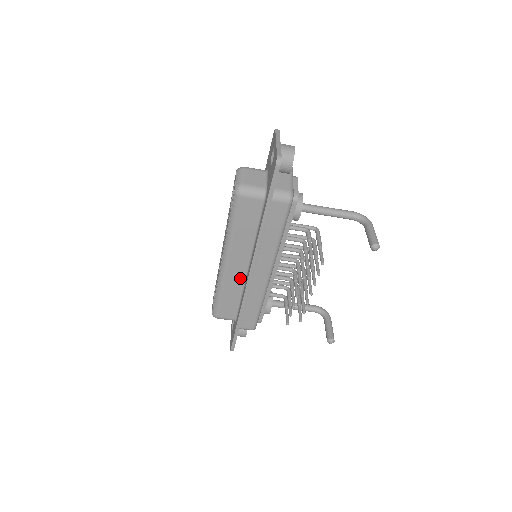
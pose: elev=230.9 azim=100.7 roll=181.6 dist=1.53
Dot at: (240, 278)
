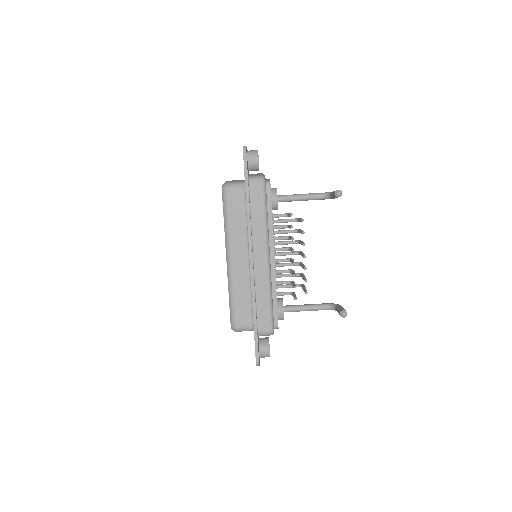
Dot at: (245, 273)
